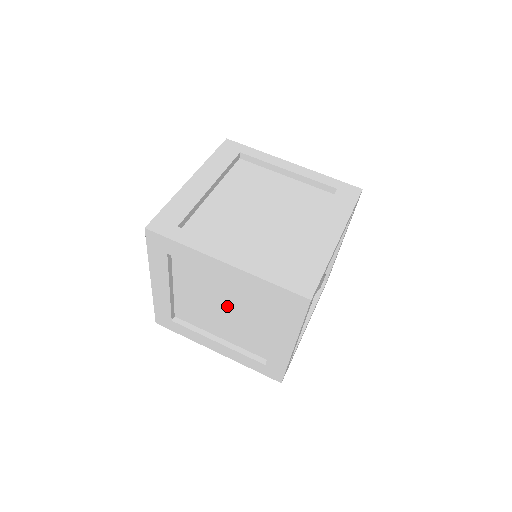
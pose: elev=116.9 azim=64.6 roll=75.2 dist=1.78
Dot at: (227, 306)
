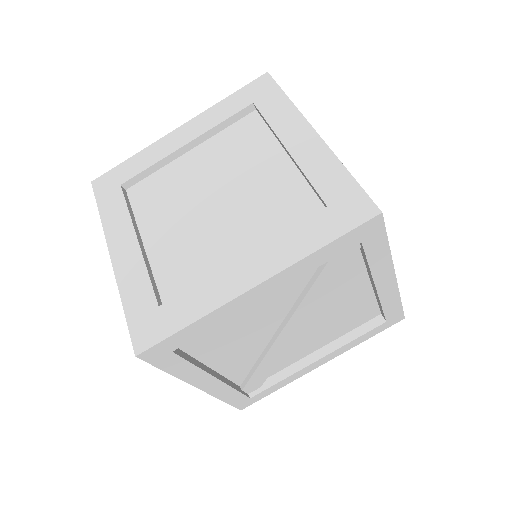
Dot at: (227, 198)
